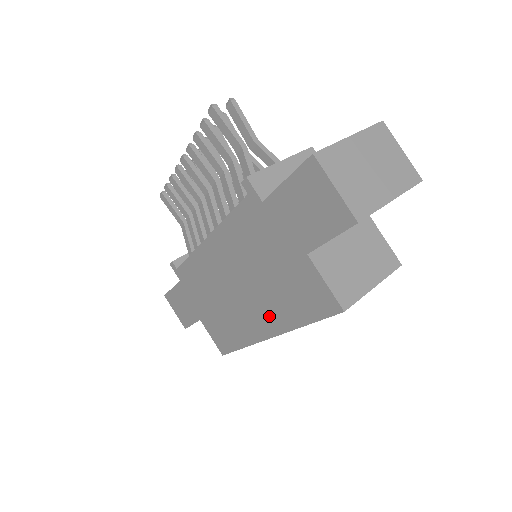
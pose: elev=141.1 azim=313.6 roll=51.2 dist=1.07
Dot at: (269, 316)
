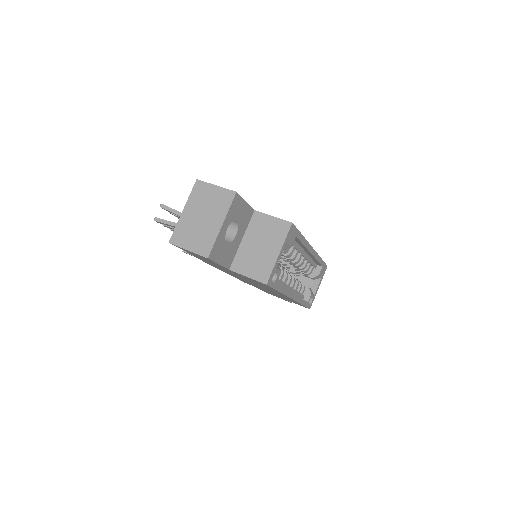
Dot at: occluded
